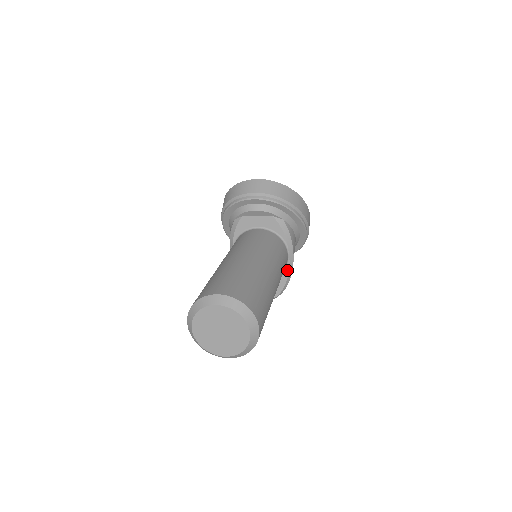
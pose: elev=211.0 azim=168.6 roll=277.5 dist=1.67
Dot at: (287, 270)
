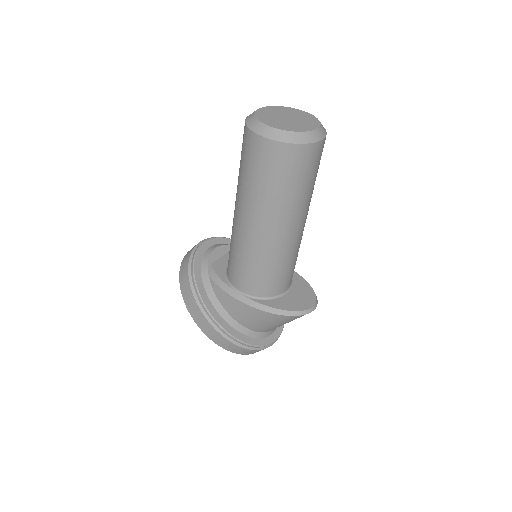
Dot at: occluded
